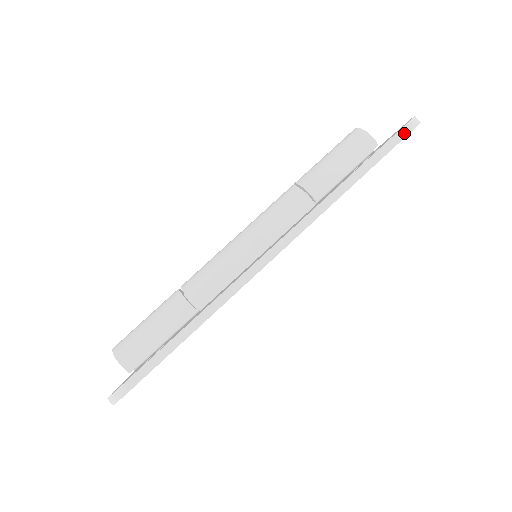
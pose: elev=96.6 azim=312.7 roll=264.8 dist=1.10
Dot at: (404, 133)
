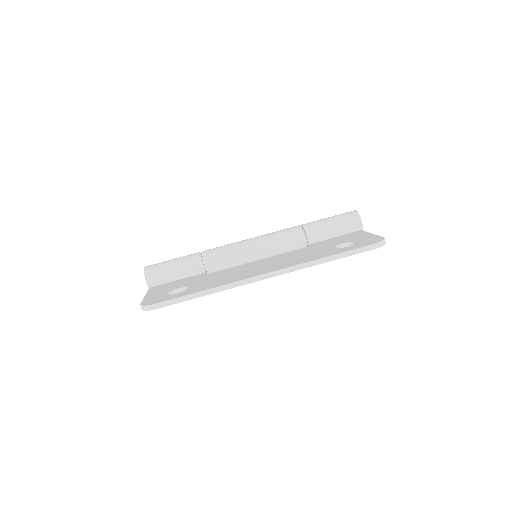
Dot at: (372, 248)
